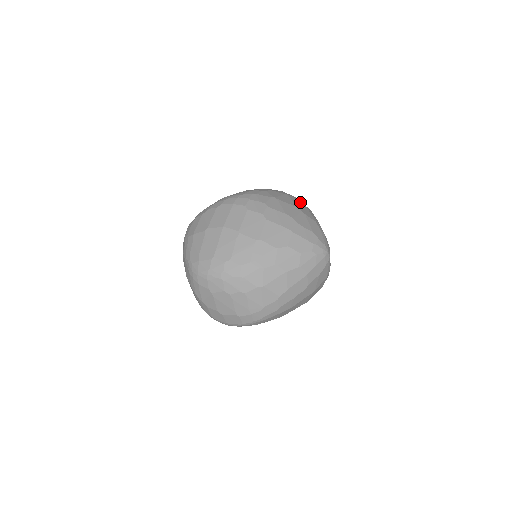
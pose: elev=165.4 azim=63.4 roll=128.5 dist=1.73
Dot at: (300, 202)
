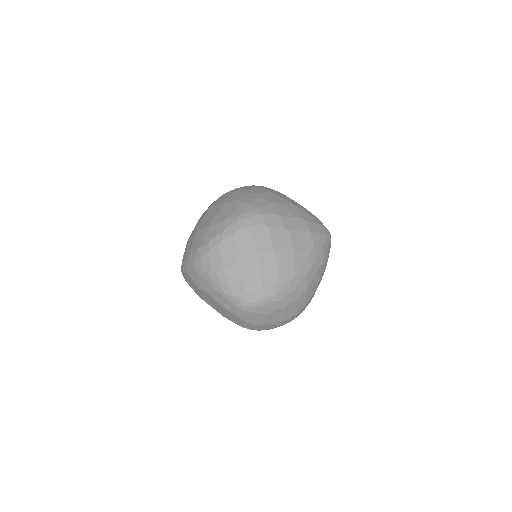
Dot at: (280, 193)
